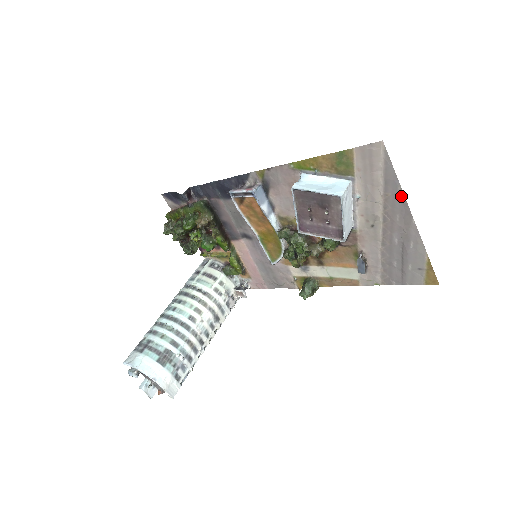
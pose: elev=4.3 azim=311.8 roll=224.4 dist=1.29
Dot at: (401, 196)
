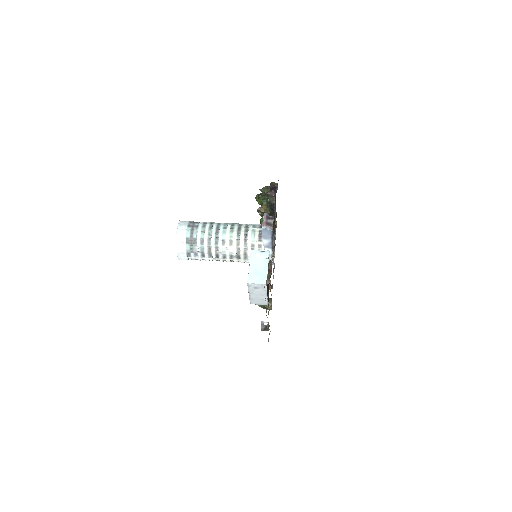
Dot at: occluded
